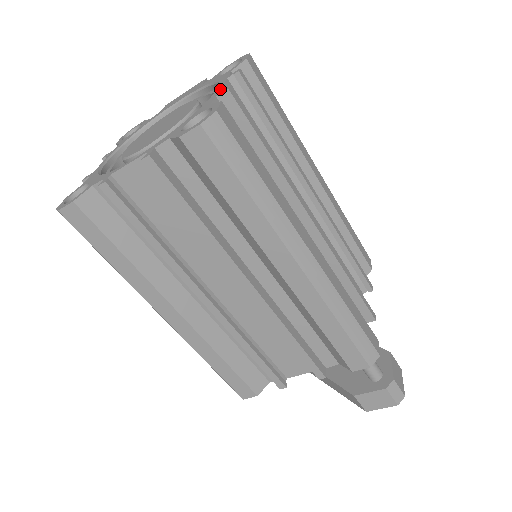
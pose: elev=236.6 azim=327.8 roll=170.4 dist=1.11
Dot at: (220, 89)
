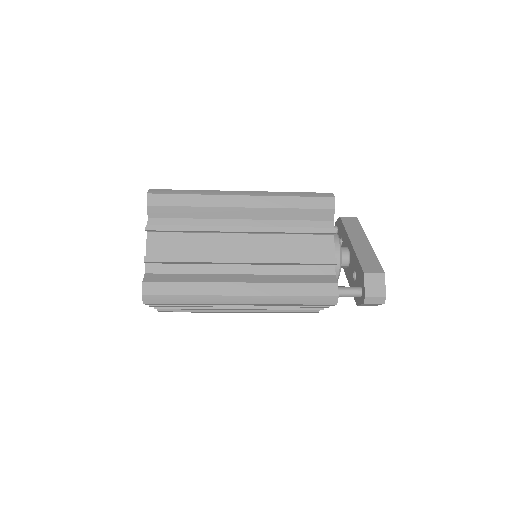
Dot at: (146, 251)
